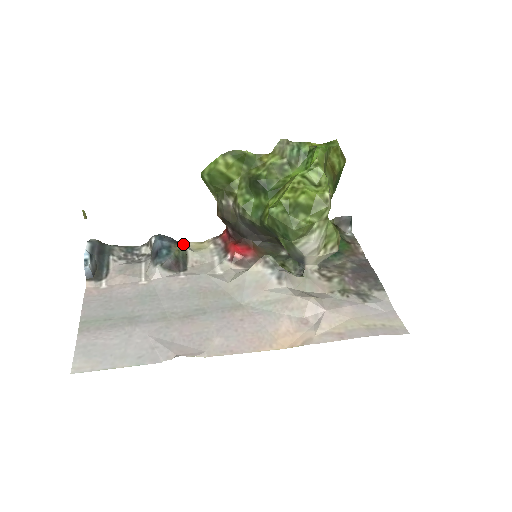
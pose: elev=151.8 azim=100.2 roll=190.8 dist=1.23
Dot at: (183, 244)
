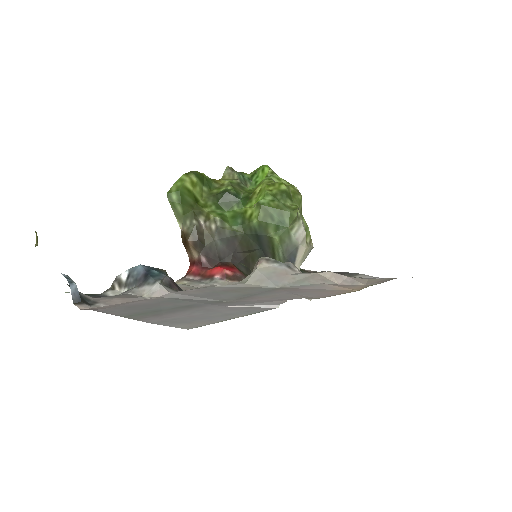
Dot at: occluded
